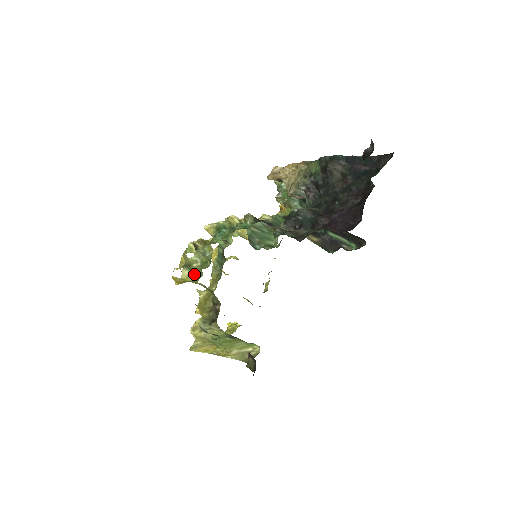
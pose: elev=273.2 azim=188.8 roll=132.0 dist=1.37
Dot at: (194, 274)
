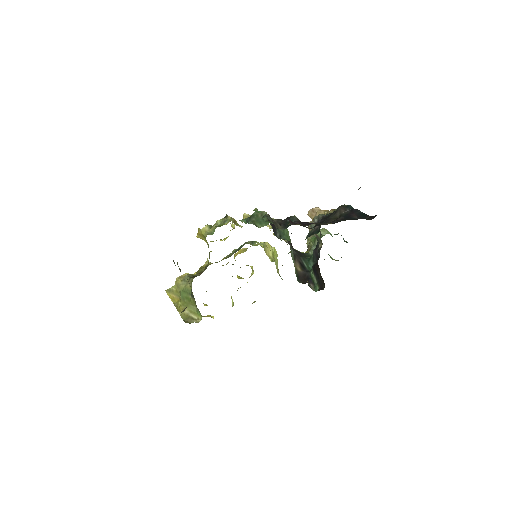
Dot at: (209, 232)
